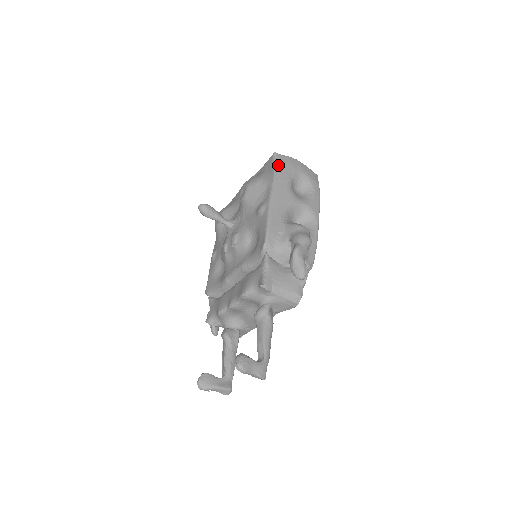
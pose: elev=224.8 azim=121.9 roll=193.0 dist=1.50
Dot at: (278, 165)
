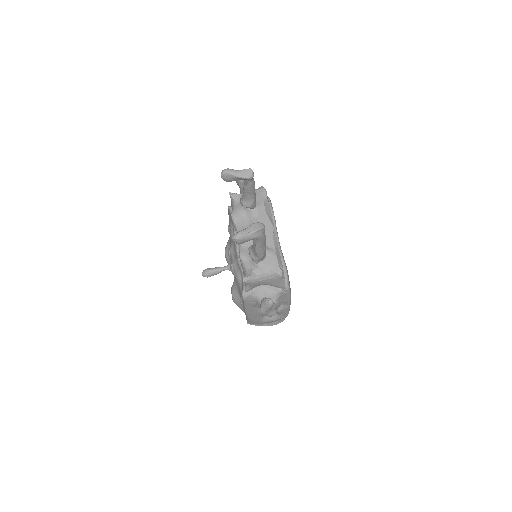
Dot at: occluded
